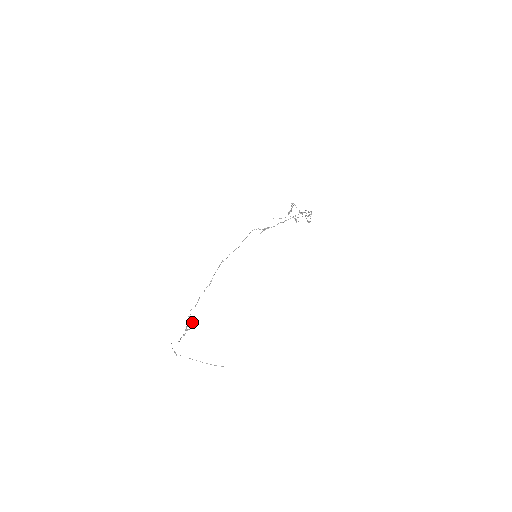
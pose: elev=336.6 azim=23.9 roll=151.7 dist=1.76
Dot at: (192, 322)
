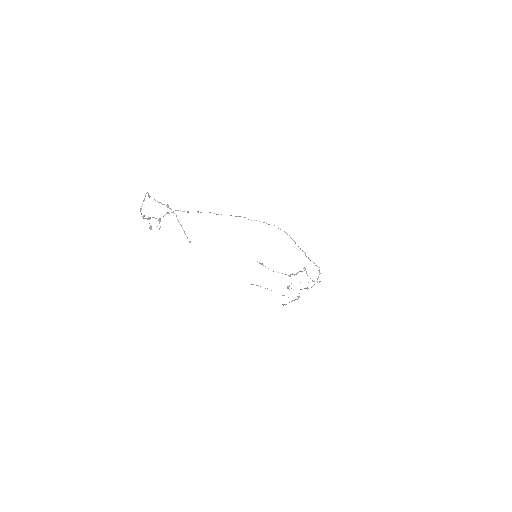
Dot at: occluded
